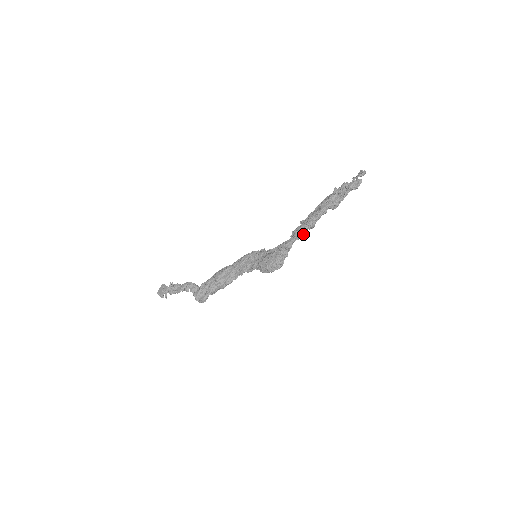
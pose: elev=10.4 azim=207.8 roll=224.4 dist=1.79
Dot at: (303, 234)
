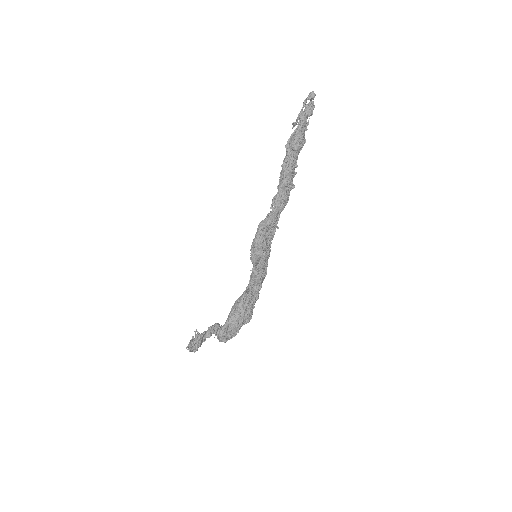
Dot at: (282, 197)
